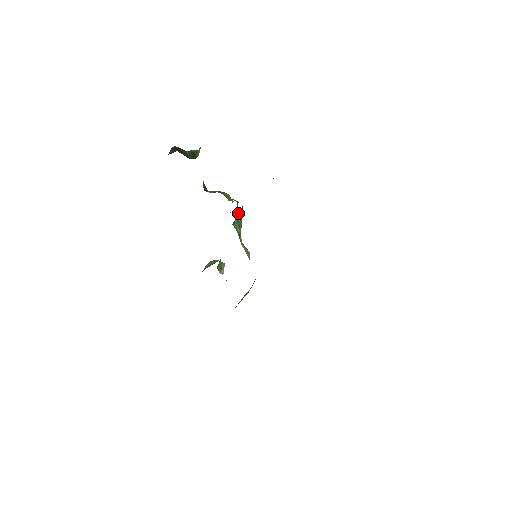
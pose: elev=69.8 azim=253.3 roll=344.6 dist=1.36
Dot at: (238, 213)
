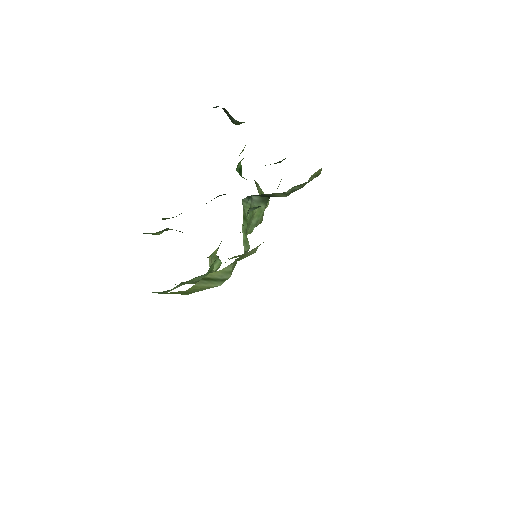
Dot at: (258, 198)
